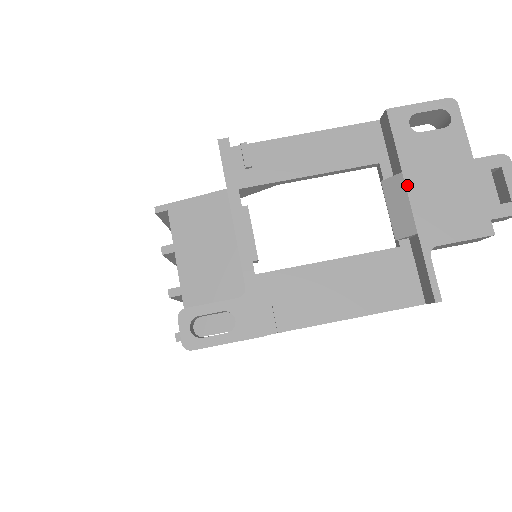
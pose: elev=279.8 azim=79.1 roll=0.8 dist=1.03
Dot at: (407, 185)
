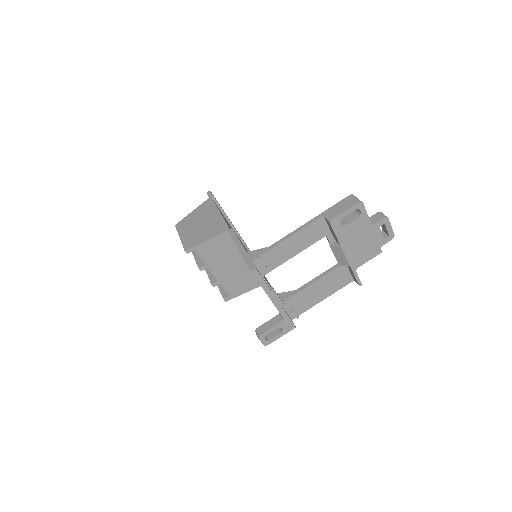
Dot at: (343, 250)
